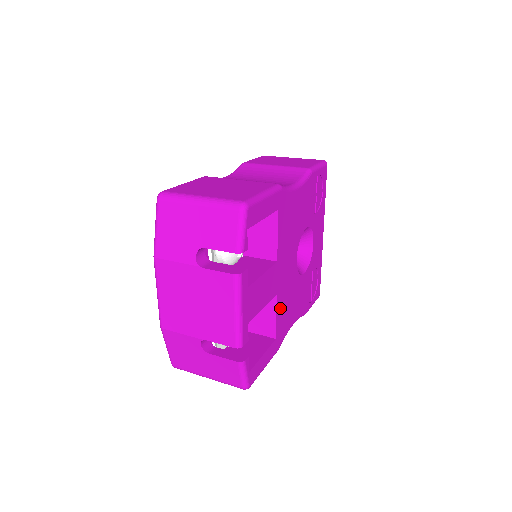
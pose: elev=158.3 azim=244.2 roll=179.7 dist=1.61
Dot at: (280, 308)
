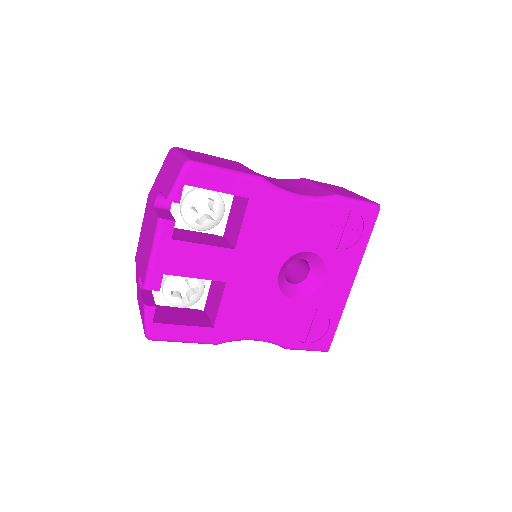
Dot at: (230, 302)
